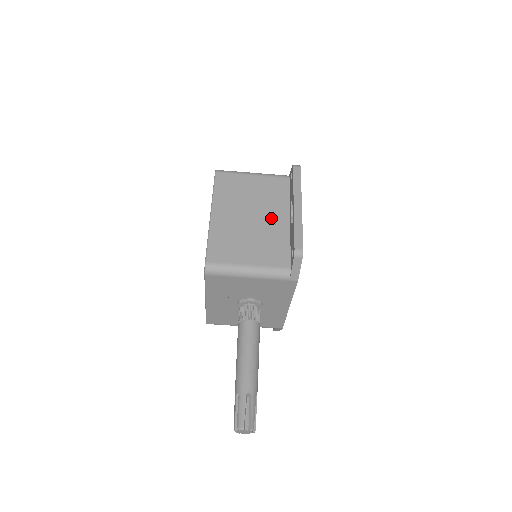
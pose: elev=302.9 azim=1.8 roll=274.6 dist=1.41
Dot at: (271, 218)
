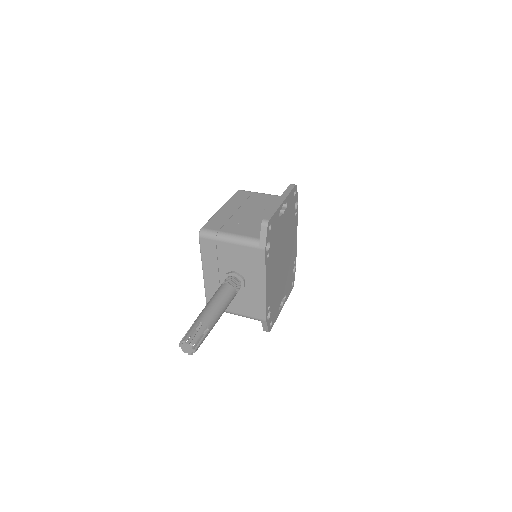
Dot at: (263, 214)
